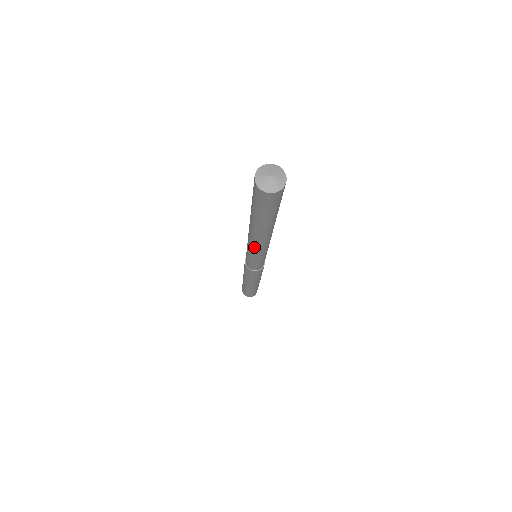
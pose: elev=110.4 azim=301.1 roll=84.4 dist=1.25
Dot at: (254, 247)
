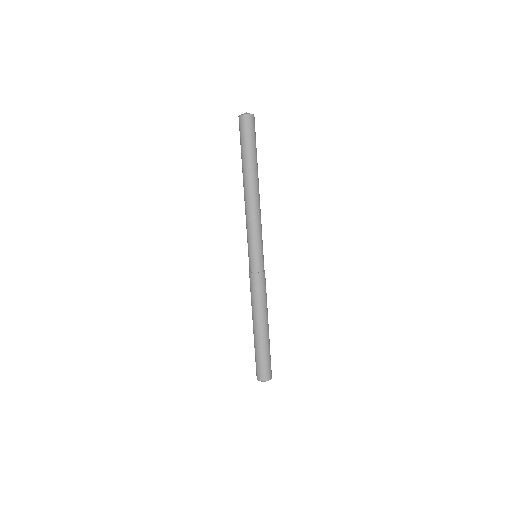
Dot at: (254, 211)
